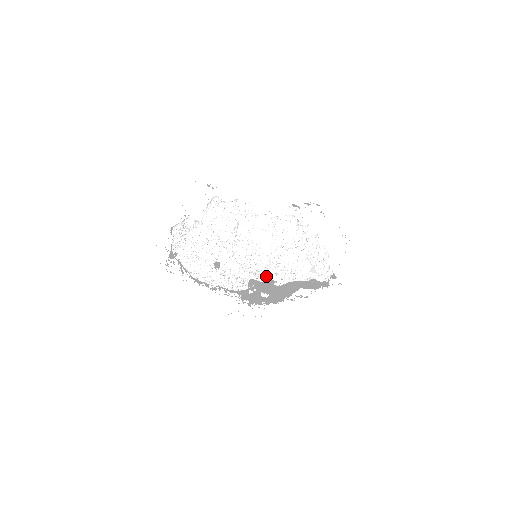
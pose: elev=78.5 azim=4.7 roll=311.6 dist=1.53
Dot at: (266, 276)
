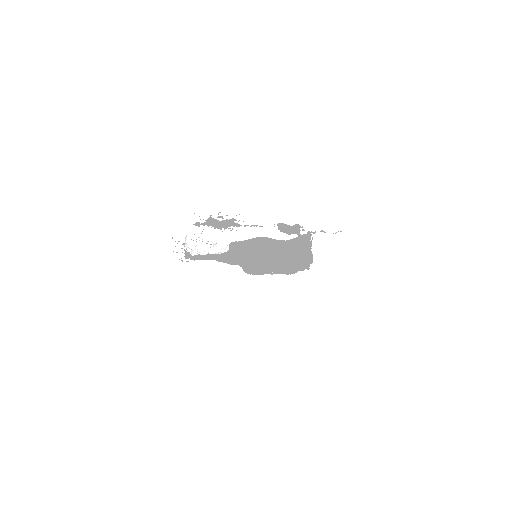
Dot at: (265, 271)
